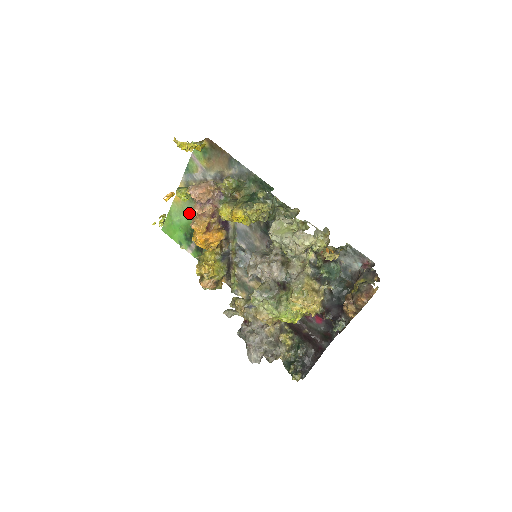
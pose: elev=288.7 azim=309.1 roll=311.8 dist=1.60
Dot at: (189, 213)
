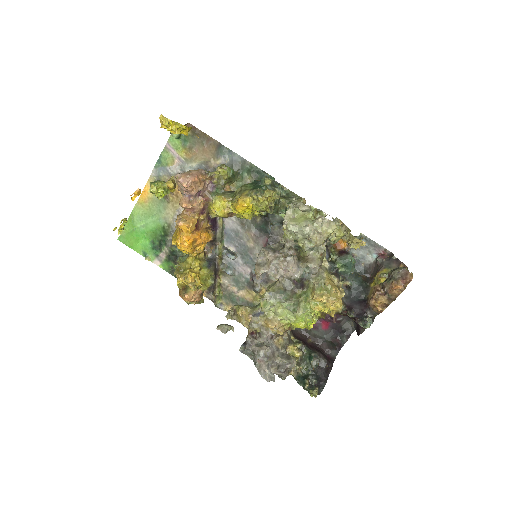
Dot at: (159, 215)
